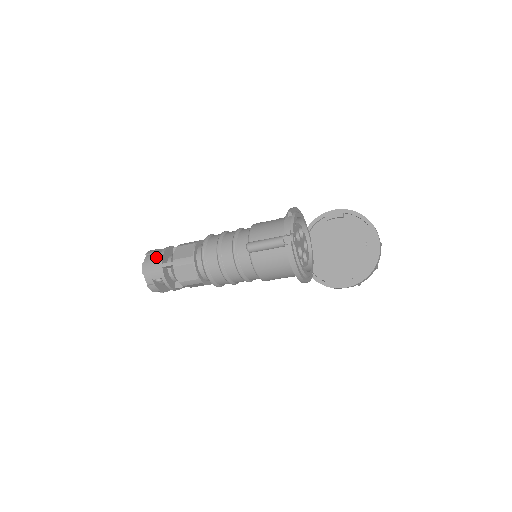
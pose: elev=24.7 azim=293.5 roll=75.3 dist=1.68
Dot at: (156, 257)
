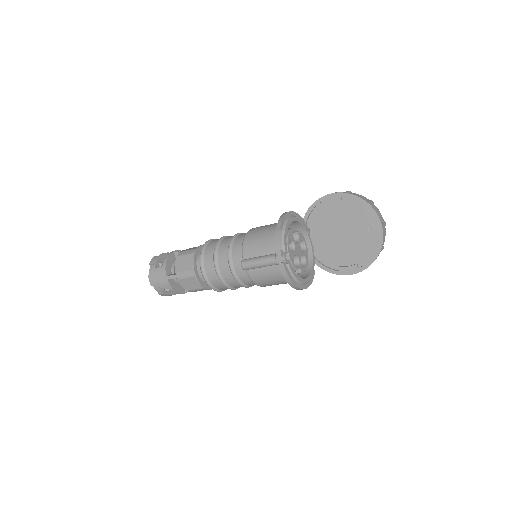
Dot at: (159, 269)
